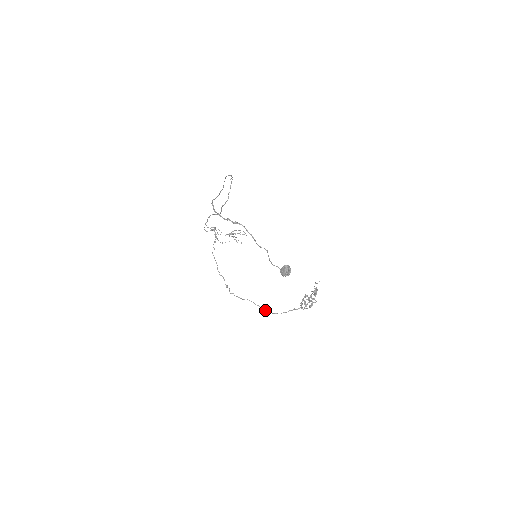
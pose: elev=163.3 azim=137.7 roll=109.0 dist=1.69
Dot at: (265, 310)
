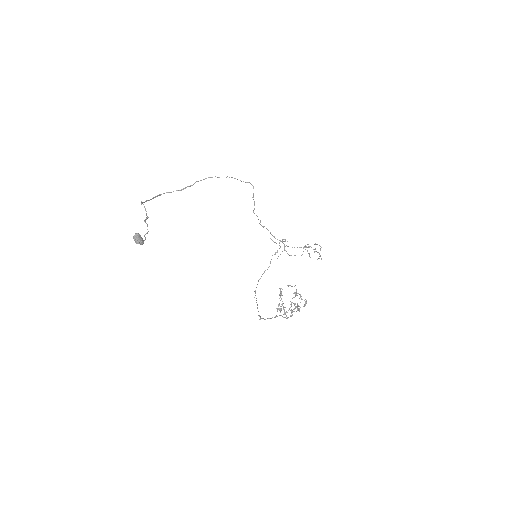
Dot at: occluded
